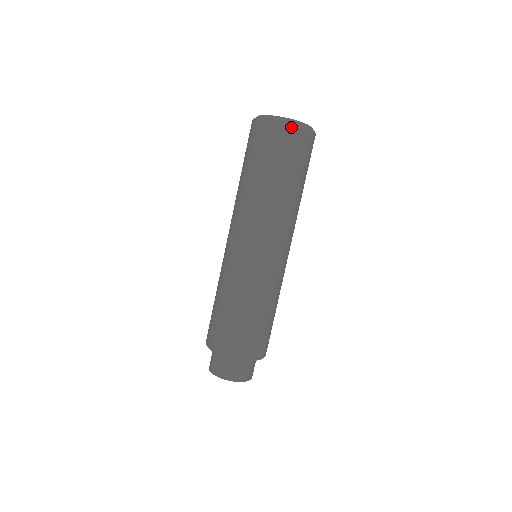
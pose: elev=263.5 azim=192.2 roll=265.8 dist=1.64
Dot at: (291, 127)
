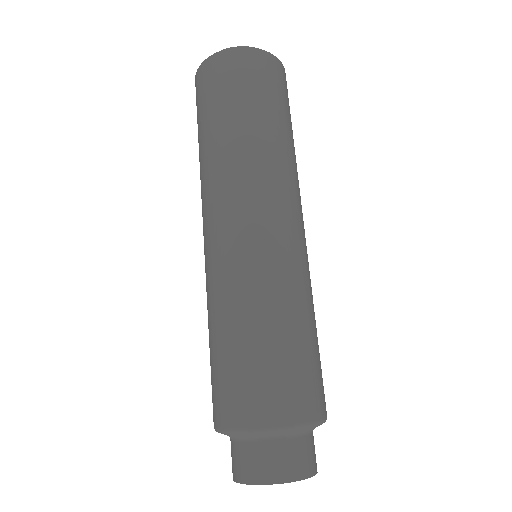
Dot at: (265, 55)
